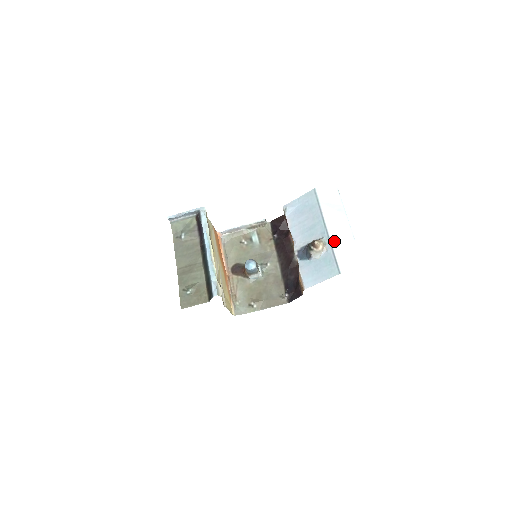
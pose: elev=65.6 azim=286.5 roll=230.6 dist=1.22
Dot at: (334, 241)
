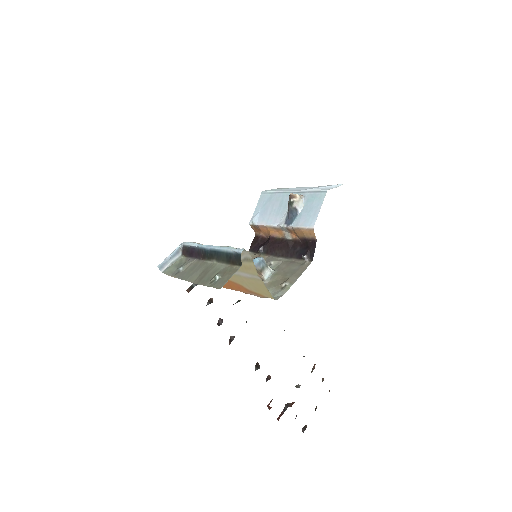
Dot at: (304, 190)
